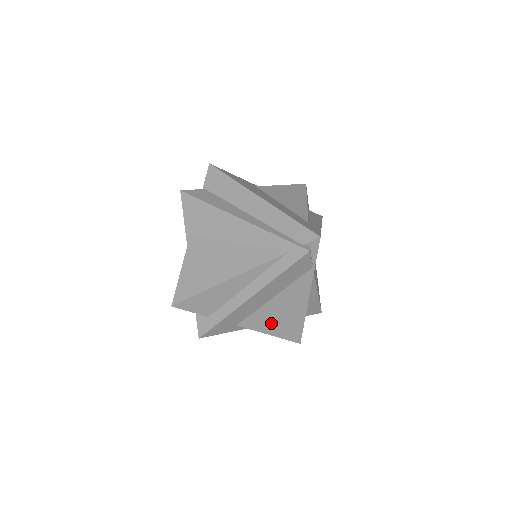
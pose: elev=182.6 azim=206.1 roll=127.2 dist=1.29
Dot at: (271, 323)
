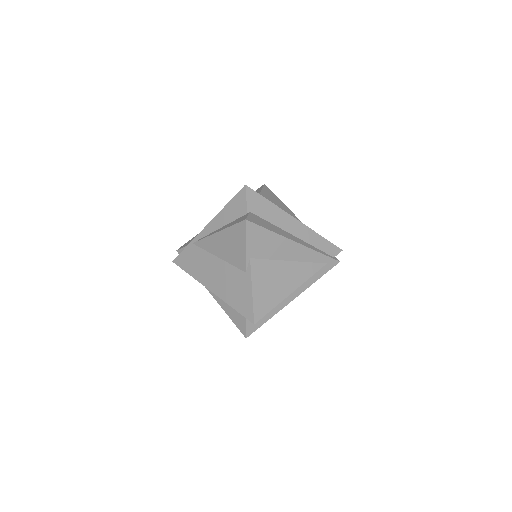
Dot at: occluded
